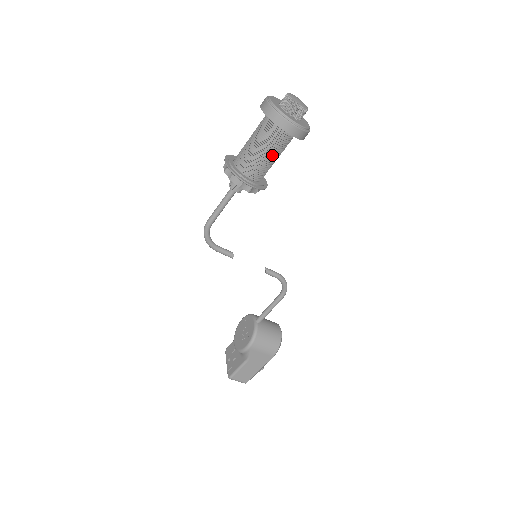
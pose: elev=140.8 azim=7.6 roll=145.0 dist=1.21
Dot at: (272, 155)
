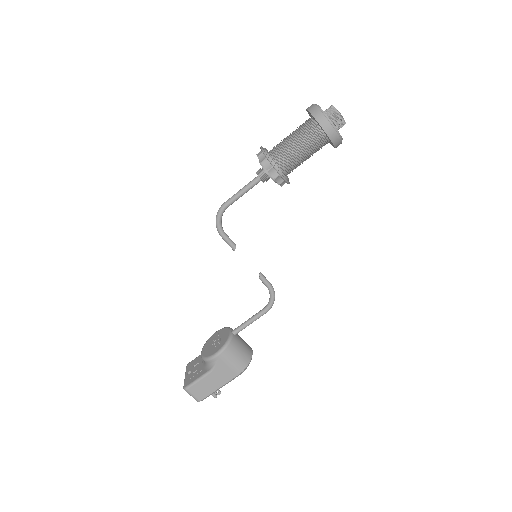
Dot at: (305, 152)
